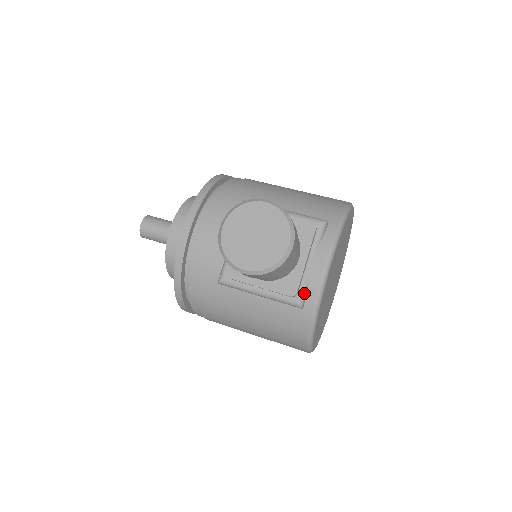
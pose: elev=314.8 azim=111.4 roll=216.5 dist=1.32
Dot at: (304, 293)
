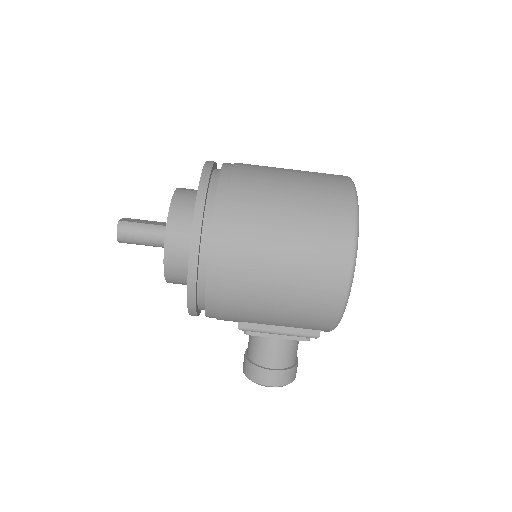
Dot at: occluded
